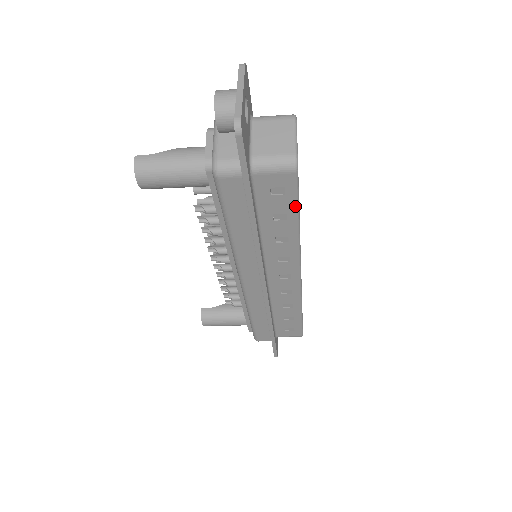
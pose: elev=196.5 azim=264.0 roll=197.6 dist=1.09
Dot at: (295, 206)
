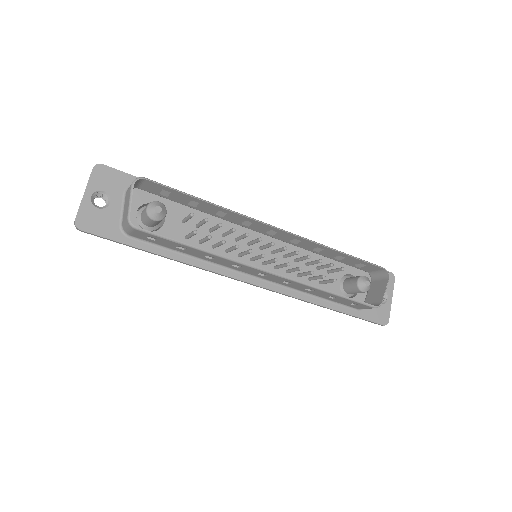
Dot at: (173, 242)
